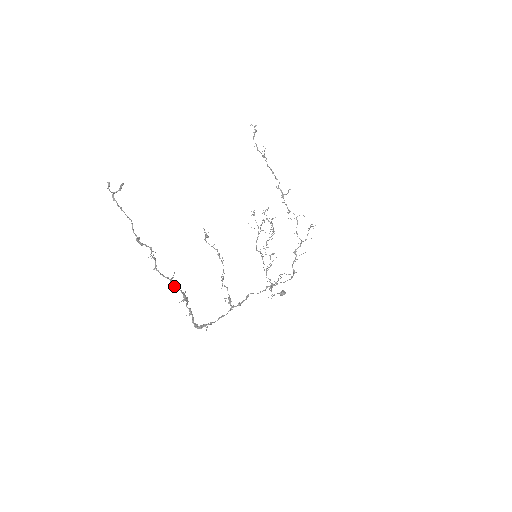
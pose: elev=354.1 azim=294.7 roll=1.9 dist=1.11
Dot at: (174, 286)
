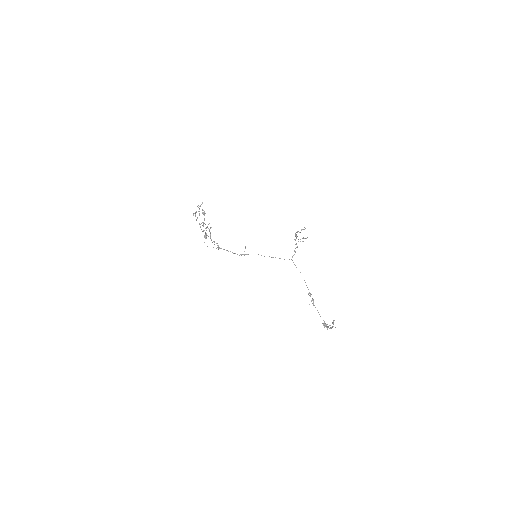
Dot at: occluded
